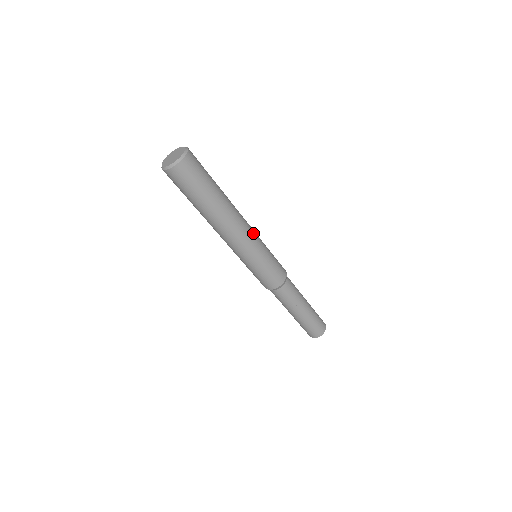
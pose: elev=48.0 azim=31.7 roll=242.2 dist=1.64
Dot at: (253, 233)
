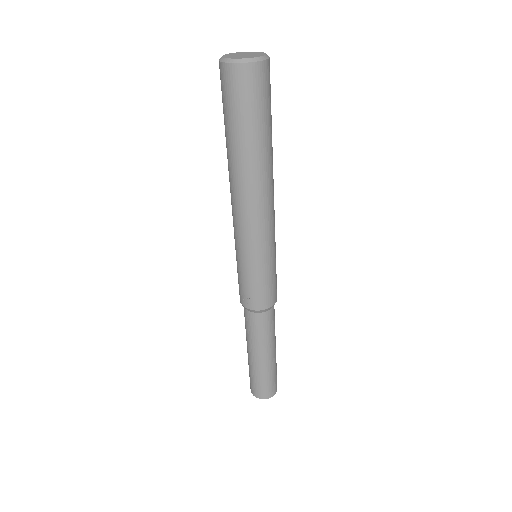
Dot at: occluded
